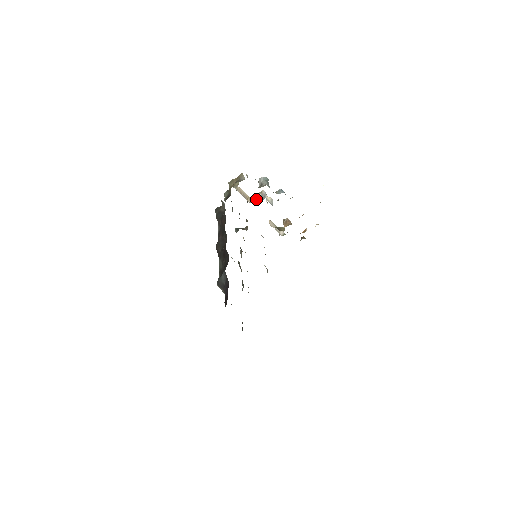
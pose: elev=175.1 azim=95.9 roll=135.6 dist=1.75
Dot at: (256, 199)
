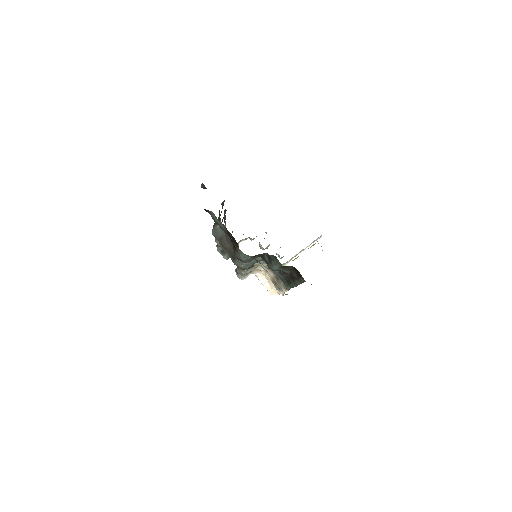
Dot at: occluded
